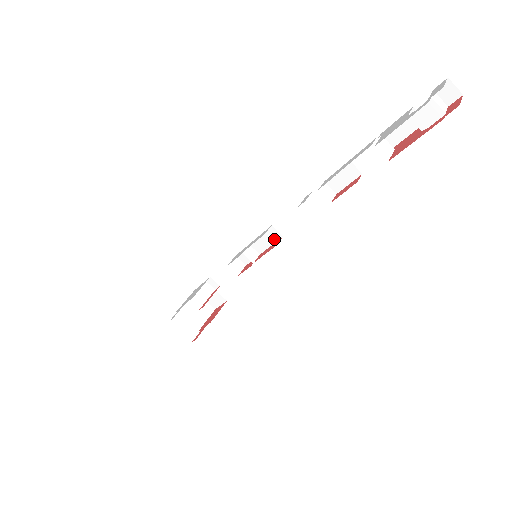
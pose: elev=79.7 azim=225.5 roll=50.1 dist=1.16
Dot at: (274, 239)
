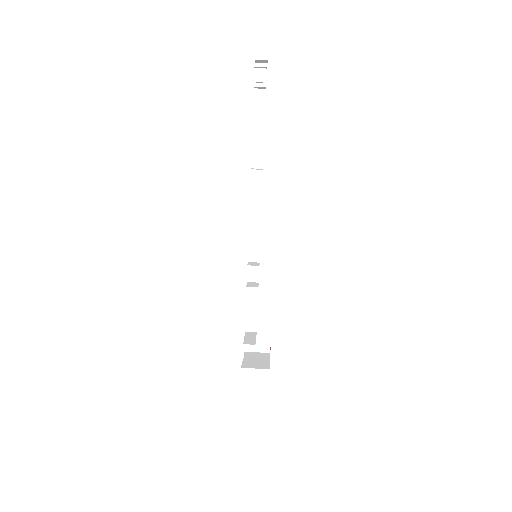
Dot at: (258, 240)
